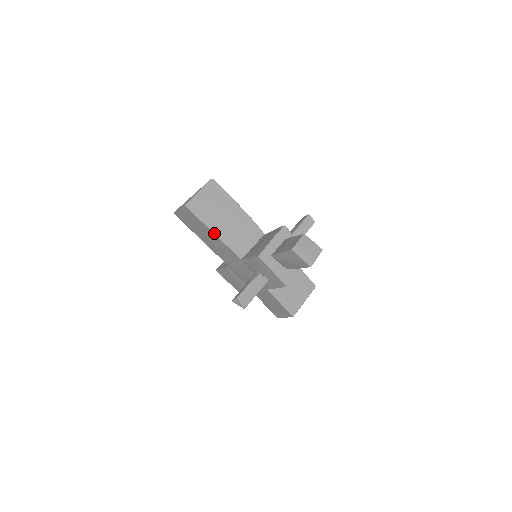
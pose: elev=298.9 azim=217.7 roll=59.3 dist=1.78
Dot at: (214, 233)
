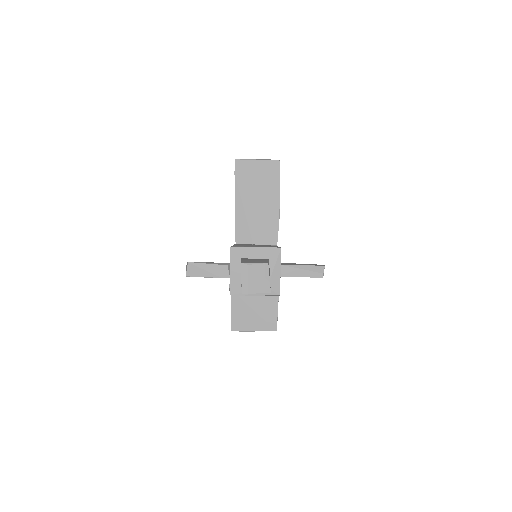
Dot at: (235, 202)
